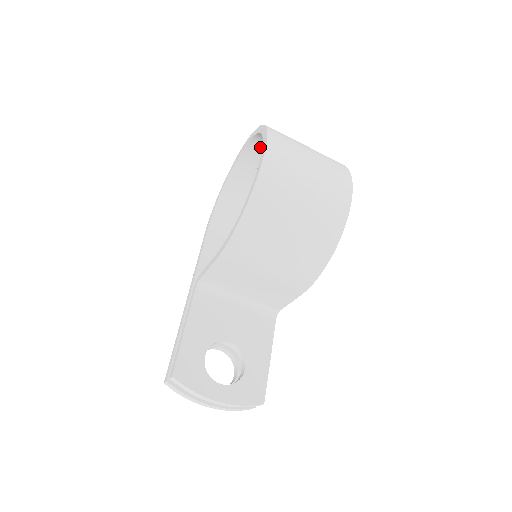
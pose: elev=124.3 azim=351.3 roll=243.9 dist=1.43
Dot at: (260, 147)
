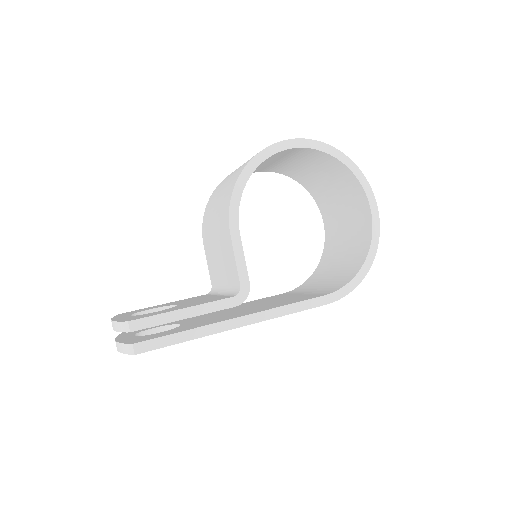
Dot at: (325, 207)
